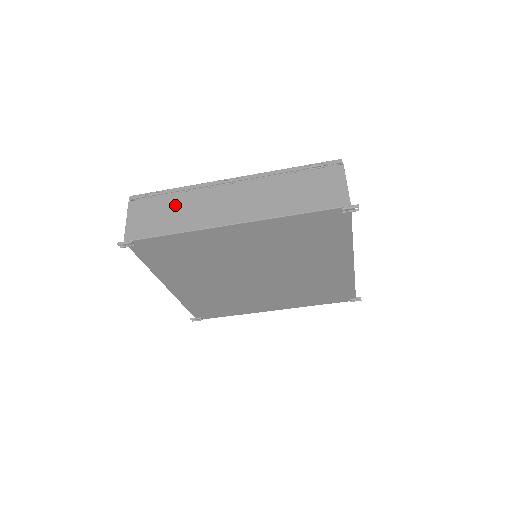
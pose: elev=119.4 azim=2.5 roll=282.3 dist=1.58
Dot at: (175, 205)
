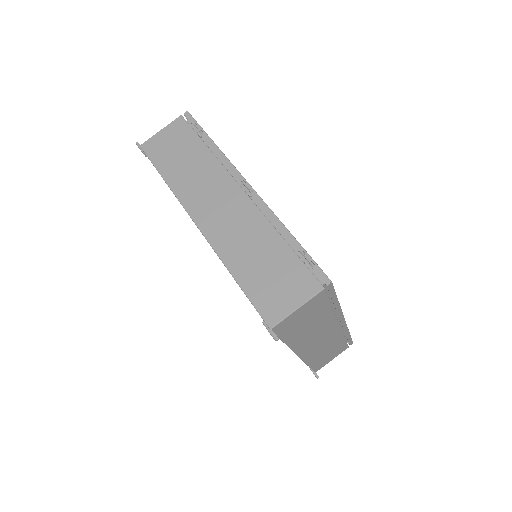
Dot at: (195, 157)
